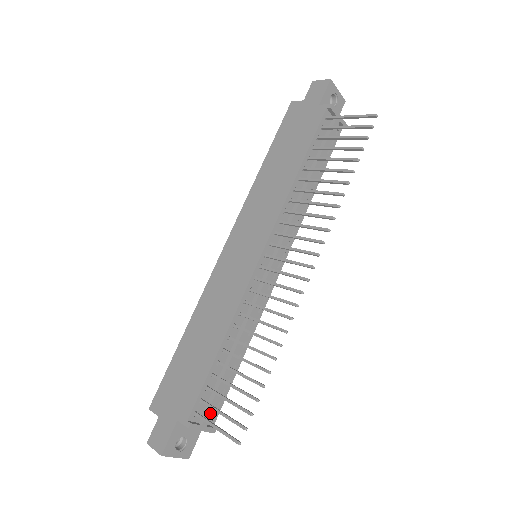
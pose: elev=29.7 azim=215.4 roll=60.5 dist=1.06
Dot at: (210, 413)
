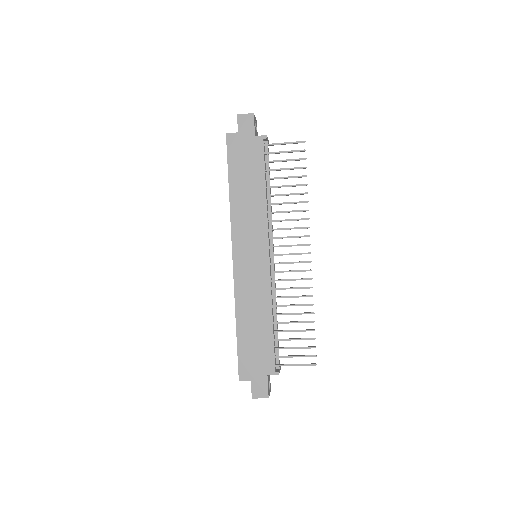
Dot at: (279, 360)
